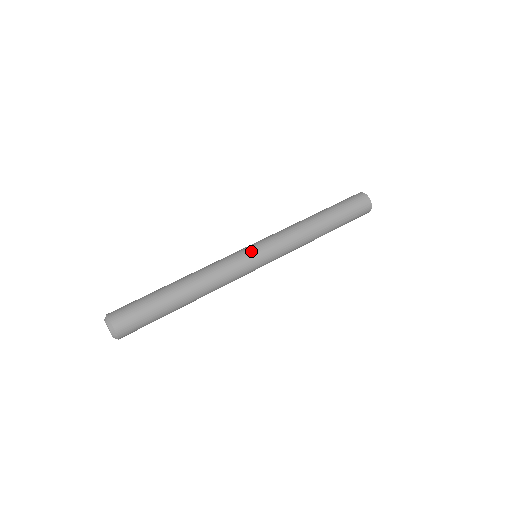
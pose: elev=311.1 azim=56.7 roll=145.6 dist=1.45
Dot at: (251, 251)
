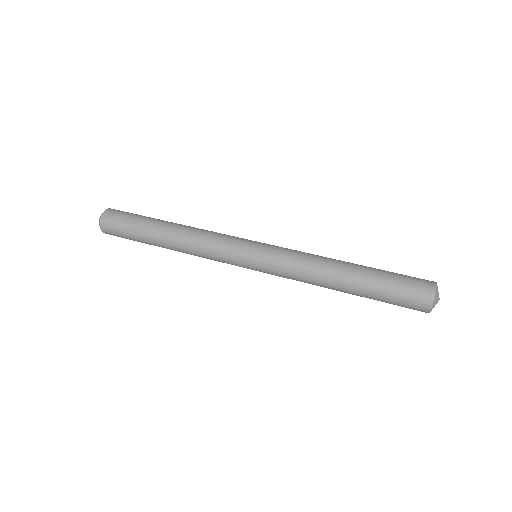
Dot at: (247, 246)
